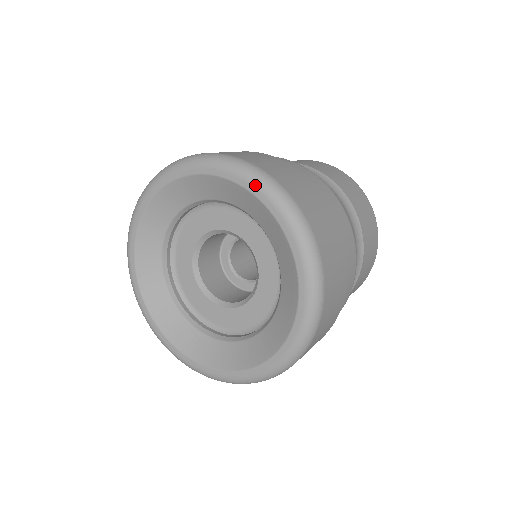
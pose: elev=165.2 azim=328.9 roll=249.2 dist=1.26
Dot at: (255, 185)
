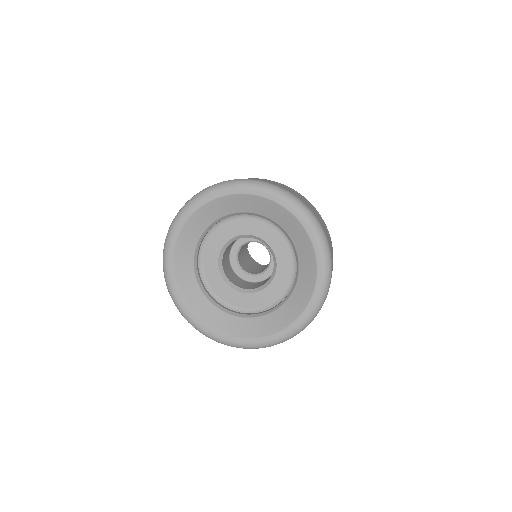
Dot at: (282, 199)
